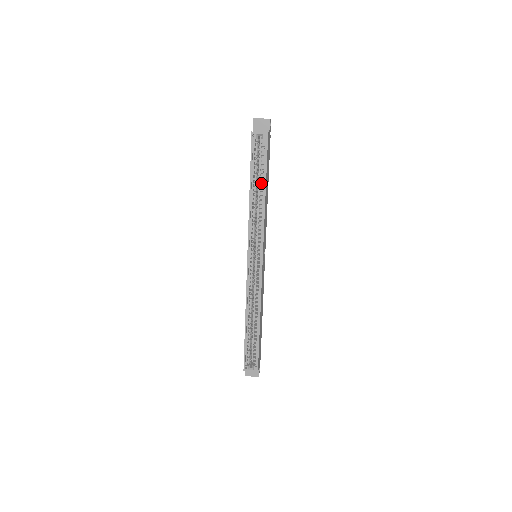
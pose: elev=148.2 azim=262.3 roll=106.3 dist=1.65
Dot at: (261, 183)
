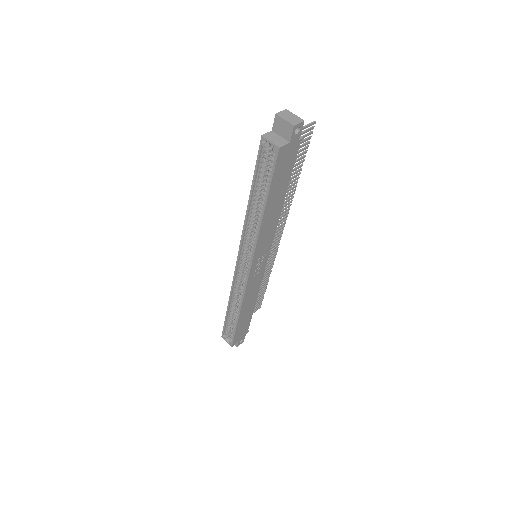
Dot at: (263, 199)
